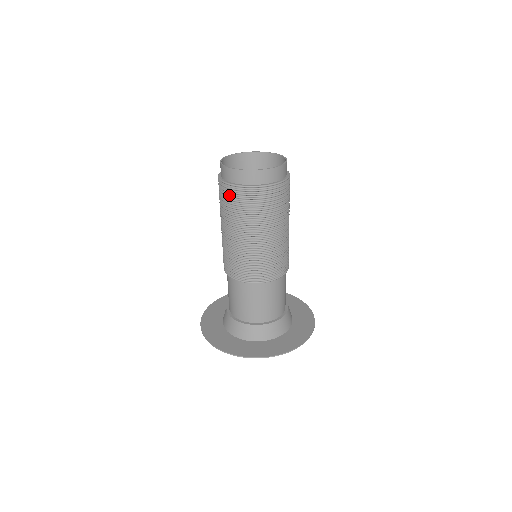
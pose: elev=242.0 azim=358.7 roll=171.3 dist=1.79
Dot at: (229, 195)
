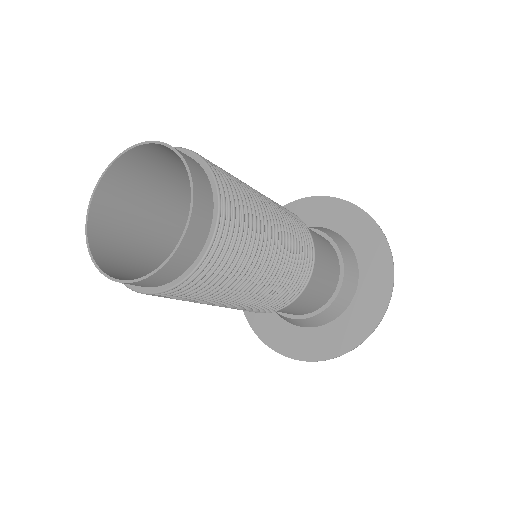
Dot at: occluded
